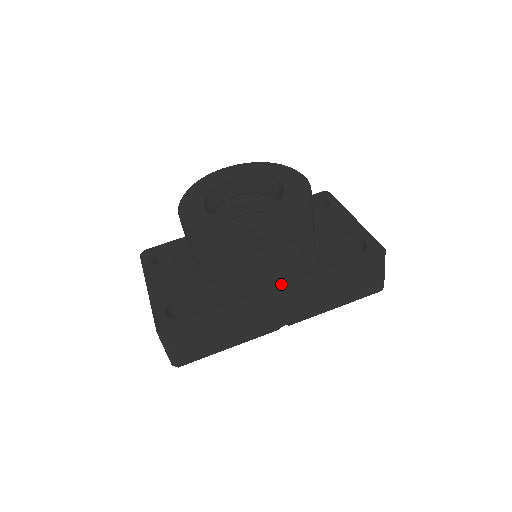
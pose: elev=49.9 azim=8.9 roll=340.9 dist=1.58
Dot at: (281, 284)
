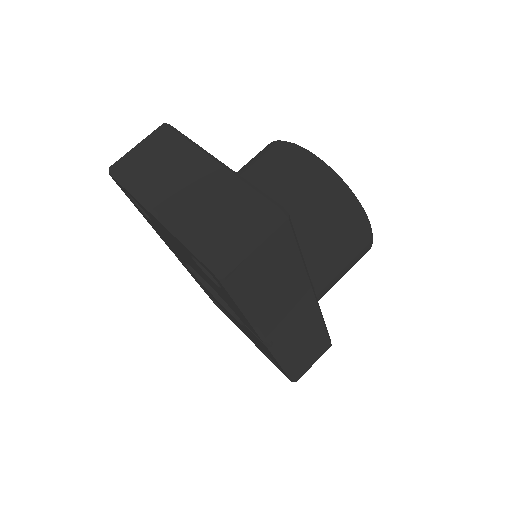
Dot at: (319, 294)
